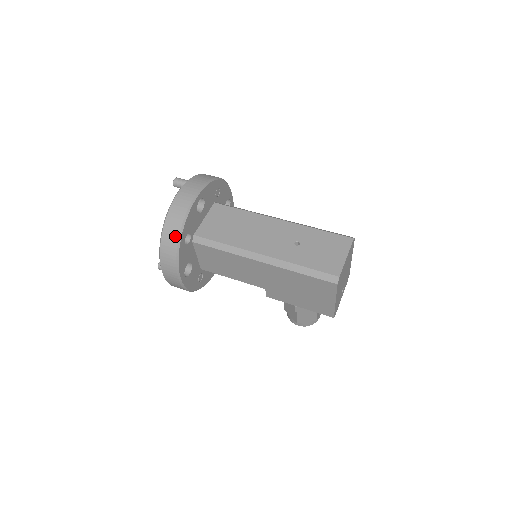
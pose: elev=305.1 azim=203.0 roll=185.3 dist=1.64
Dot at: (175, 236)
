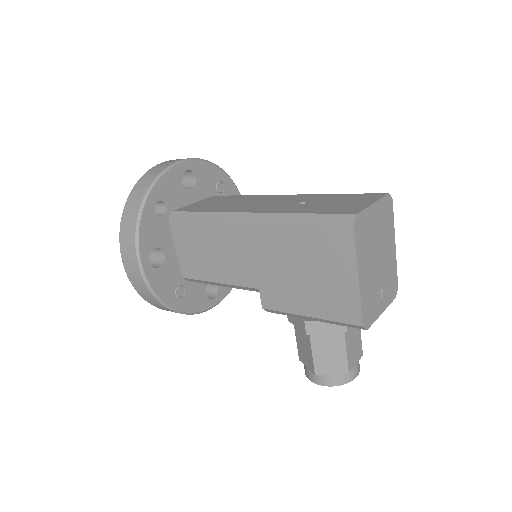
Dot at: (141, 194)
